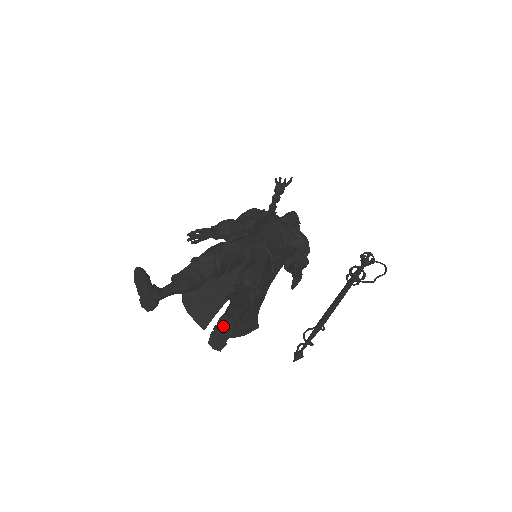
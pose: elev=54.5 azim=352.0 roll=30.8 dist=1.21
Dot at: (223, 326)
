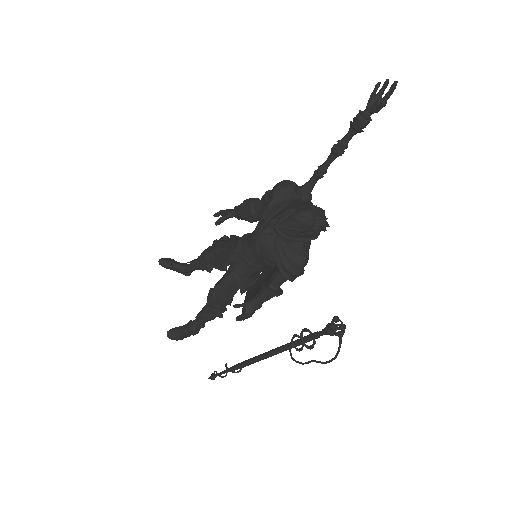
Dot at: (177, 332)
